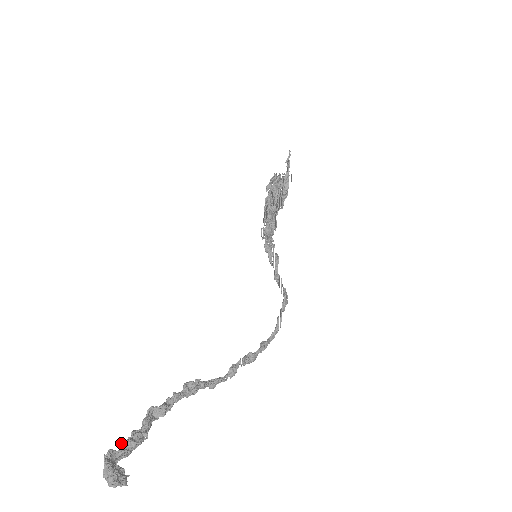
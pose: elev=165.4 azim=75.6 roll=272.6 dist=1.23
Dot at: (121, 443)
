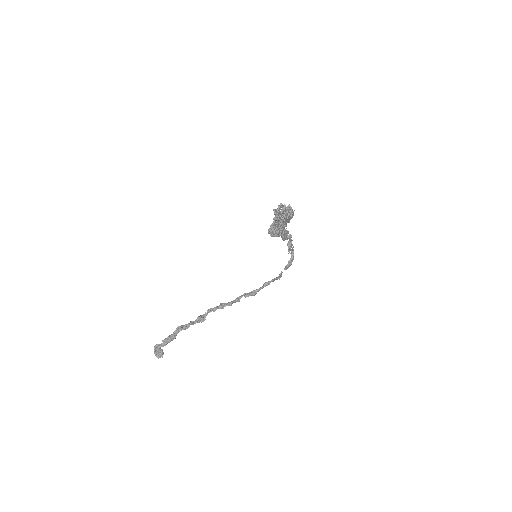
Dot at: (162, 341)
